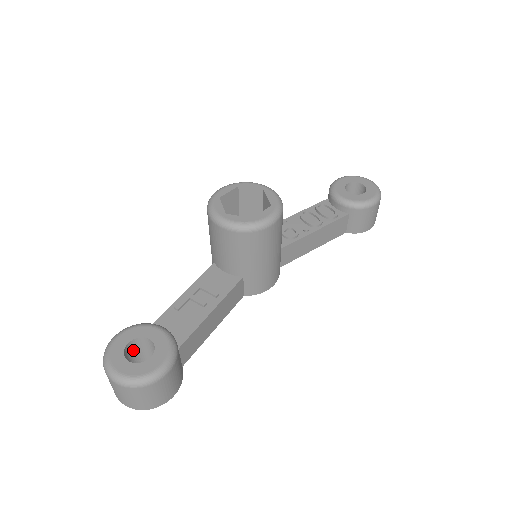
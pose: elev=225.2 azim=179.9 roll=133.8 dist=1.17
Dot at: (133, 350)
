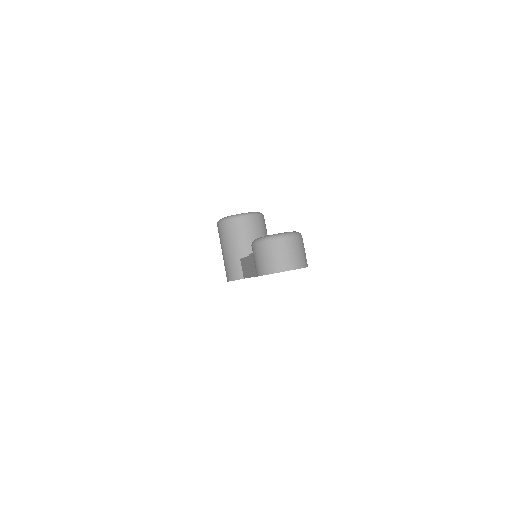
Dot at: occluded
